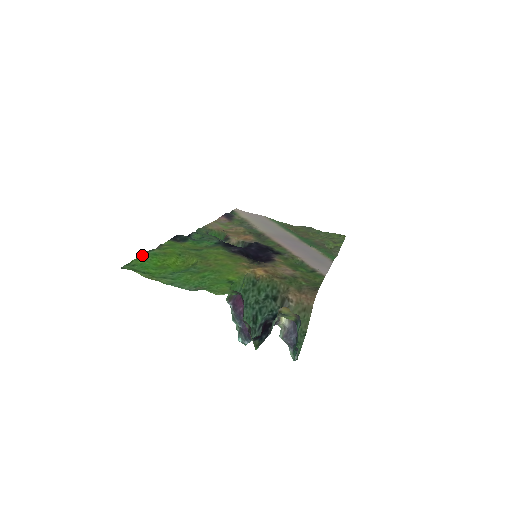
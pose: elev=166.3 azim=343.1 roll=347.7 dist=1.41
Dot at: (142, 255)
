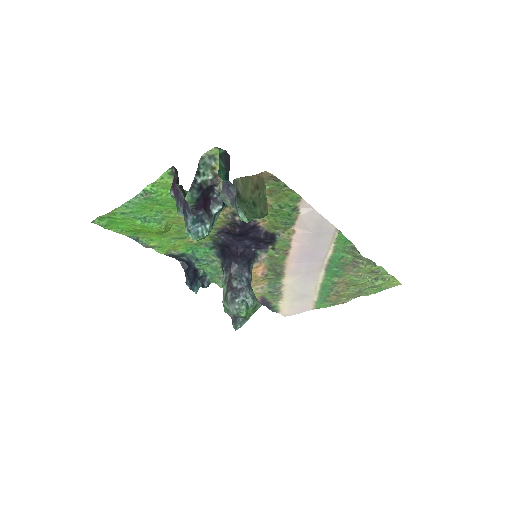
Dot at: (122, 233)
